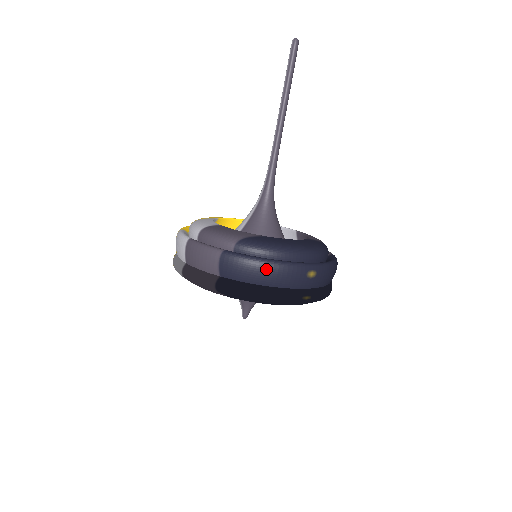
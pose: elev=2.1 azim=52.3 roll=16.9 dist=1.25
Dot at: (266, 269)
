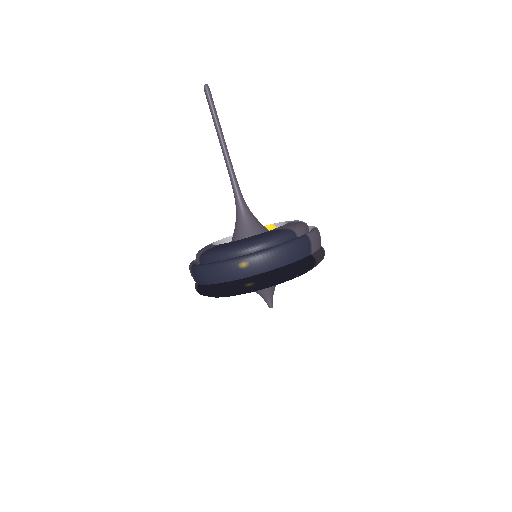
Dot at: (208, 272)
